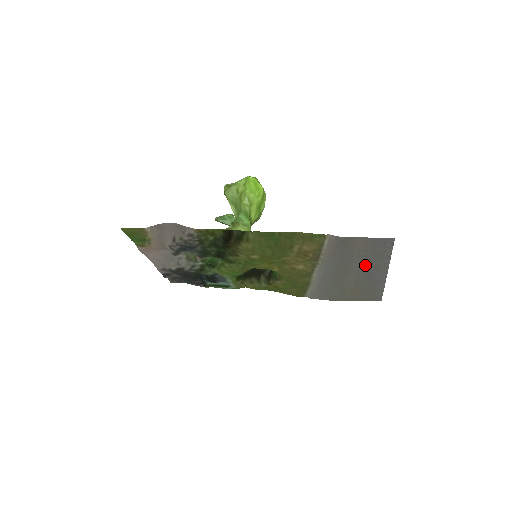
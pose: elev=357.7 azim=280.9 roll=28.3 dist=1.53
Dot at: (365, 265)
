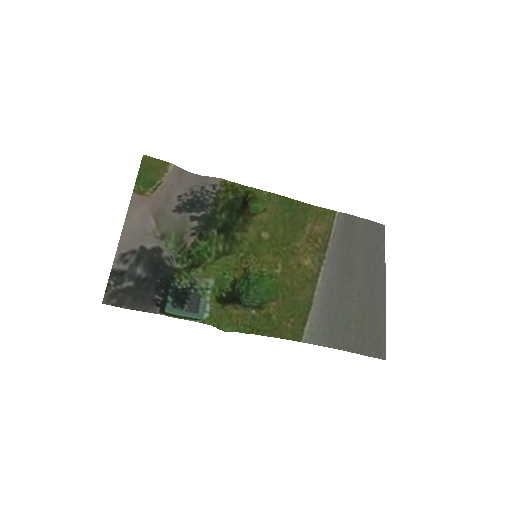
Dot at: (366, 265)
